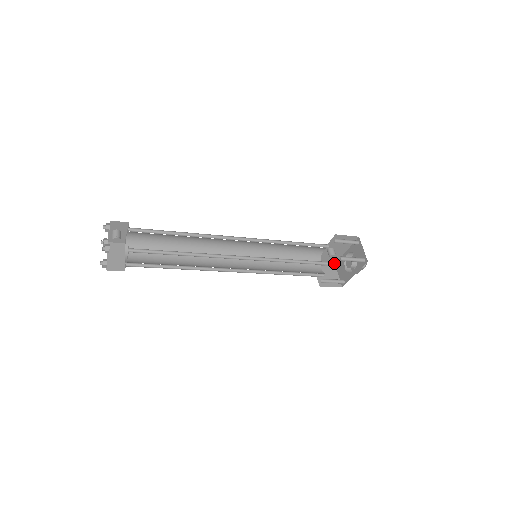
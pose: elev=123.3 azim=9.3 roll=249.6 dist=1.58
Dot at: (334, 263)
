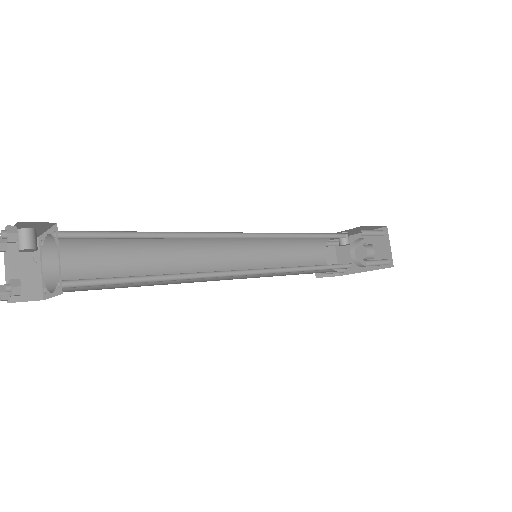
Dot at: (336, 242)
